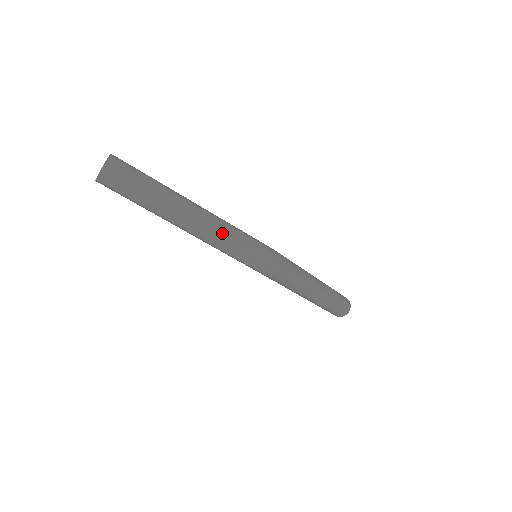
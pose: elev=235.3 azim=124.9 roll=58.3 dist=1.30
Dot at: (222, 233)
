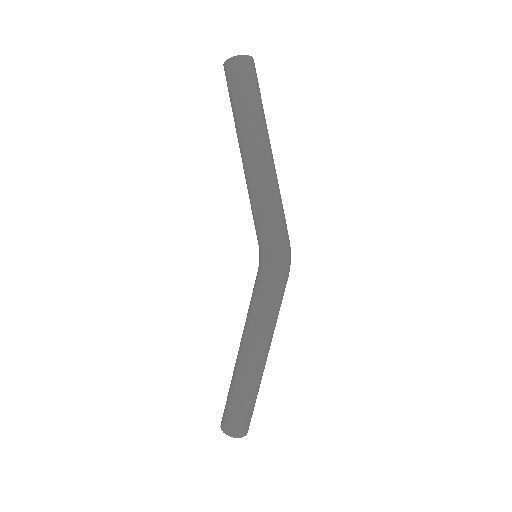
Dot at: (278, 189)
